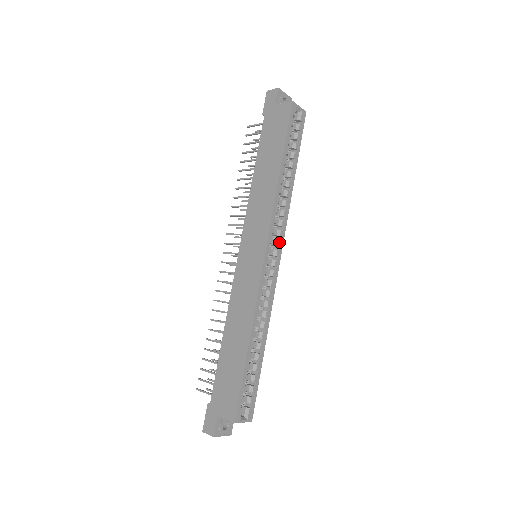
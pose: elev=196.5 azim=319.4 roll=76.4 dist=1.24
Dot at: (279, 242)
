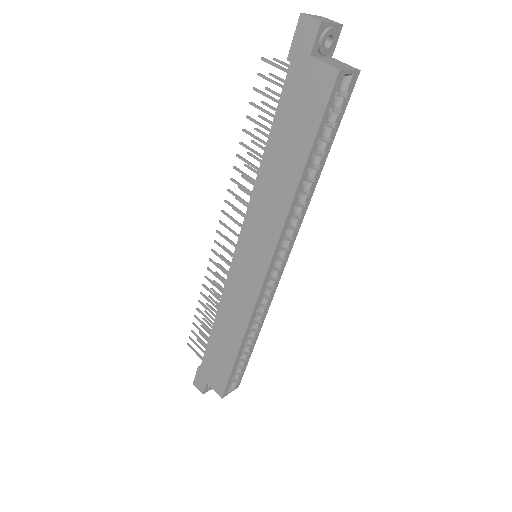
Dot at: (286, 253)
